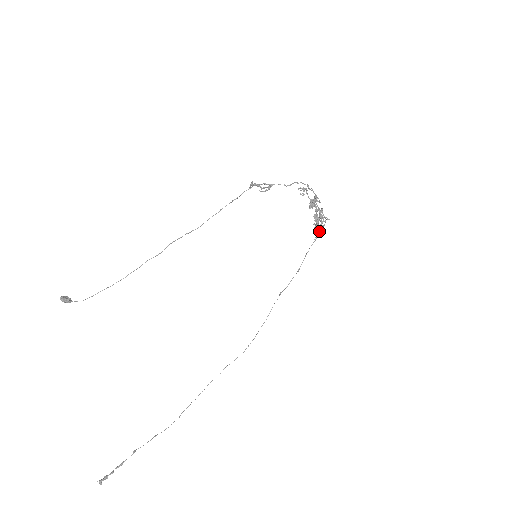
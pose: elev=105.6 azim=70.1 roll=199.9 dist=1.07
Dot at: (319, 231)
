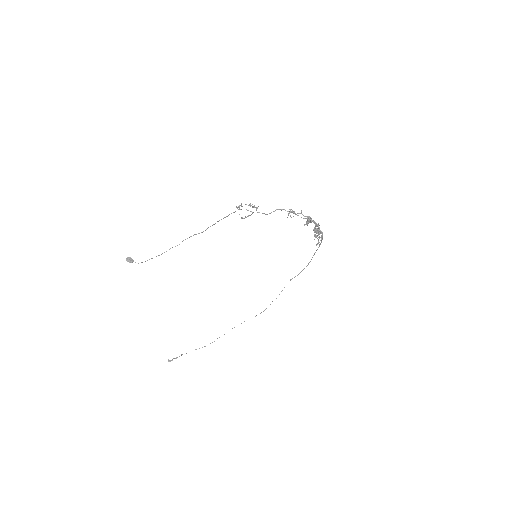
Dot at: (316, 244)
